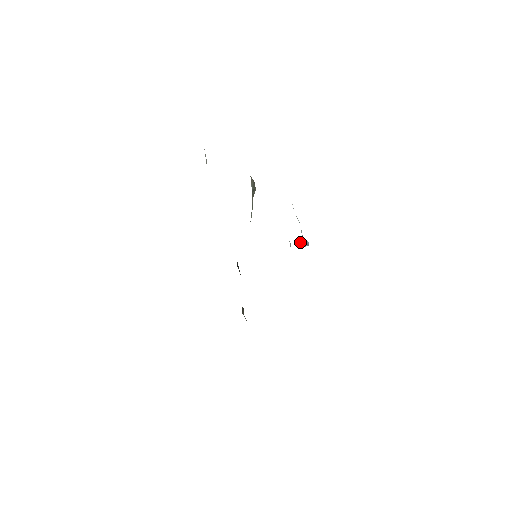
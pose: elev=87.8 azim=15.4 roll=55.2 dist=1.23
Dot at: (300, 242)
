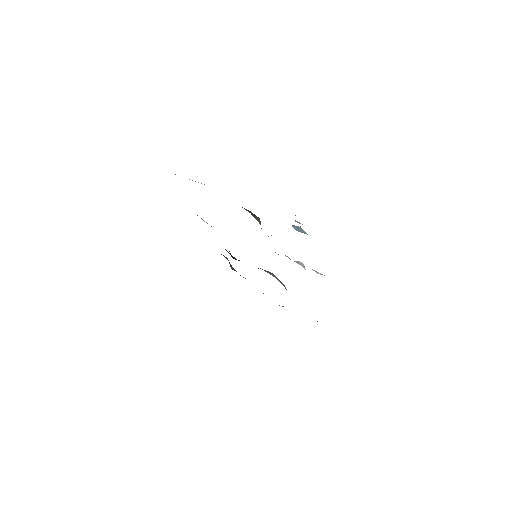
Dot at: (296, 229)
